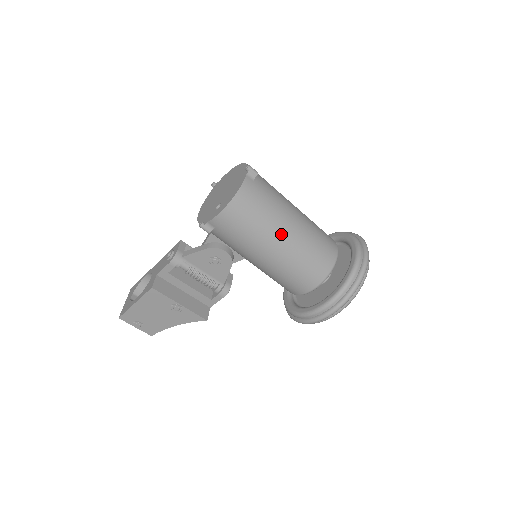
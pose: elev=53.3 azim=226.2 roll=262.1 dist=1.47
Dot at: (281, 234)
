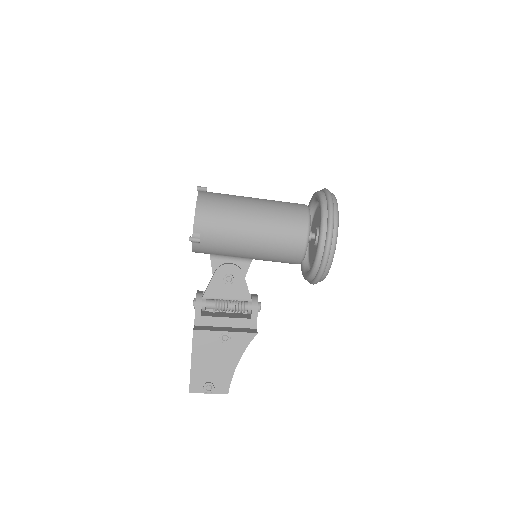
Dot at: (249, 207)
